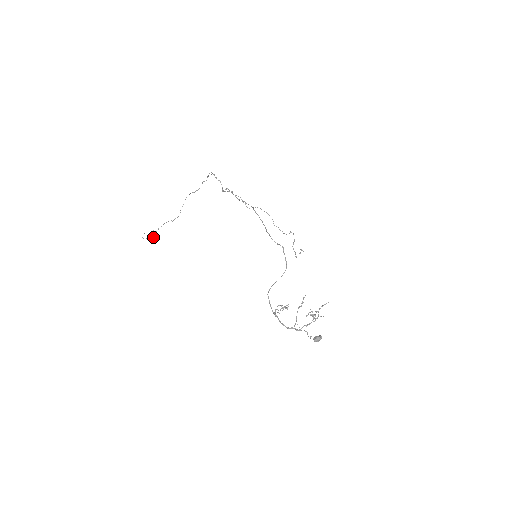
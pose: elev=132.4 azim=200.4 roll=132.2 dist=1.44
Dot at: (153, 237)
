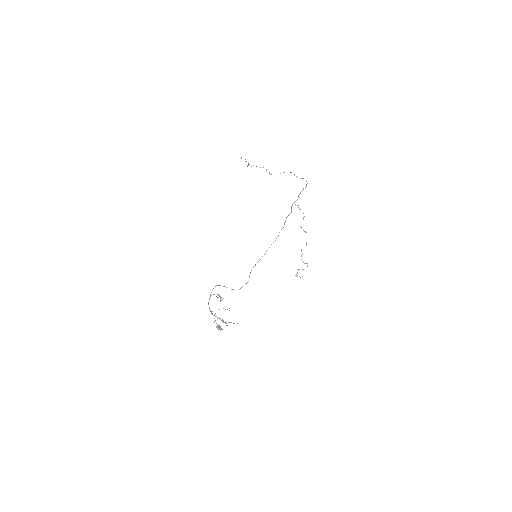
Dot at: occluded
